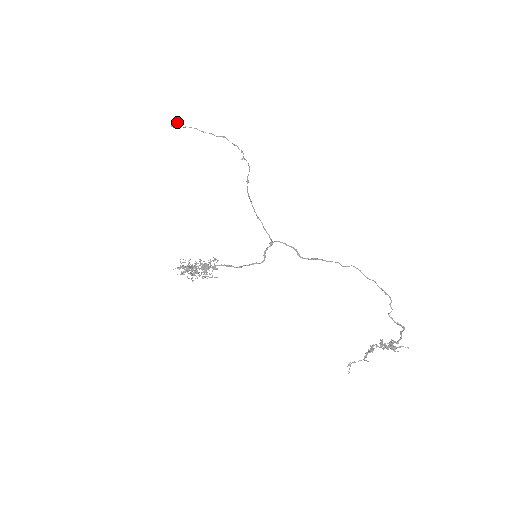
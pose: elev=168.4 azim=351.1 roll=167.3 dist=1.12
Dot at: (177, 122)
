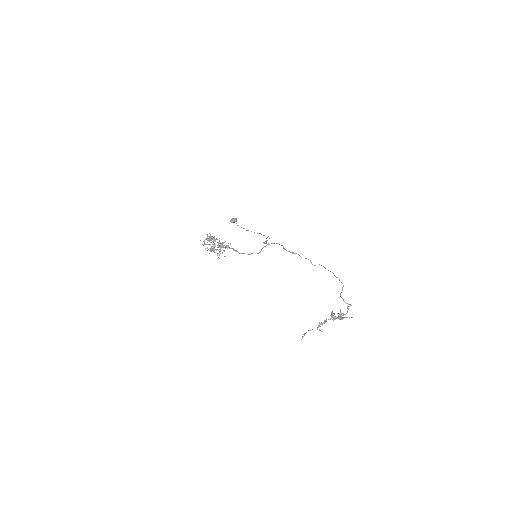
Dot at: (234, 219)
